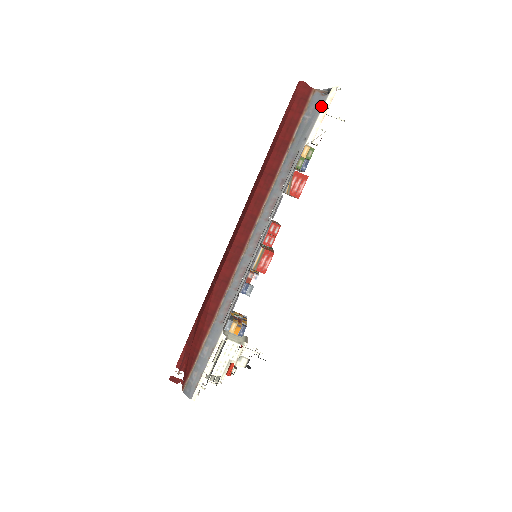
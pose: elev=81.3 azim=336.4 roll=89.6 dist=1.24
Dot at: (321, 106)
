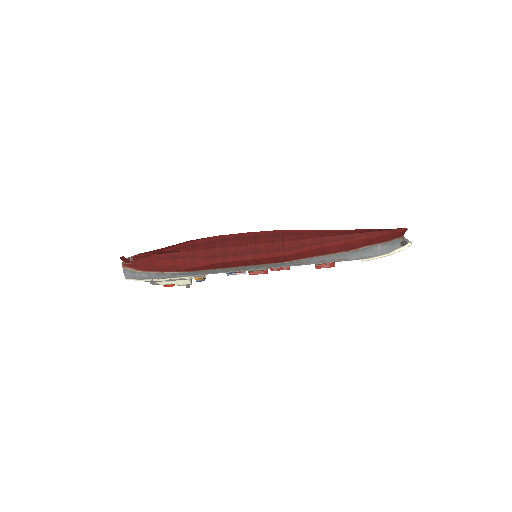
Dot at: (391, 251)
